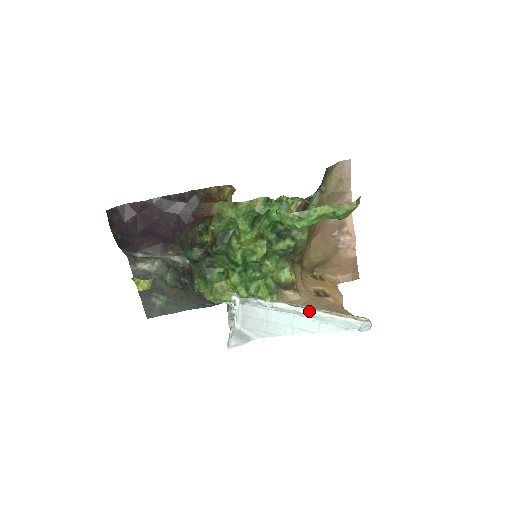
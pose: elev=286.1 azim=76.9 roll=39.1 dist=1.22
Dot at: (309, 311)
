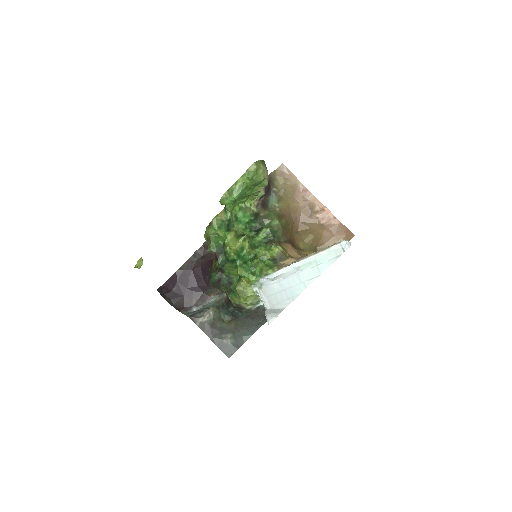
Dot at: (301, 262)
